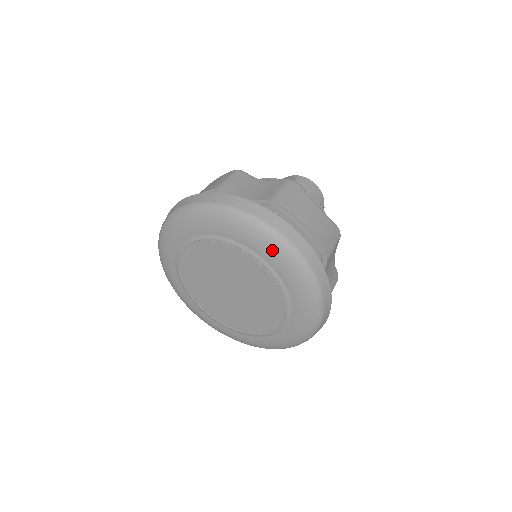
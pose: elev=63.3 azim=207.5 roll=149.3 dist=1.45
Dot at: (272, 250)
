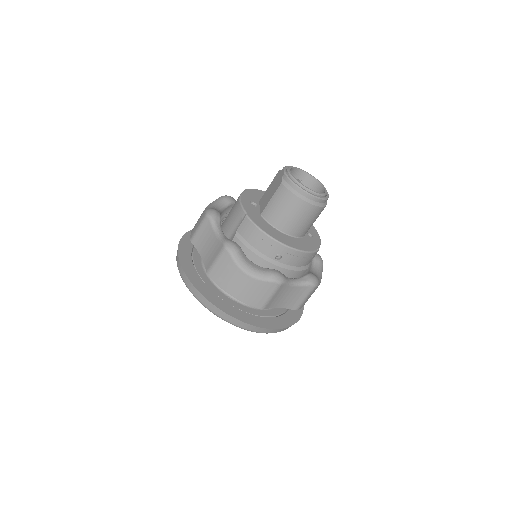
Dot at: occluded
